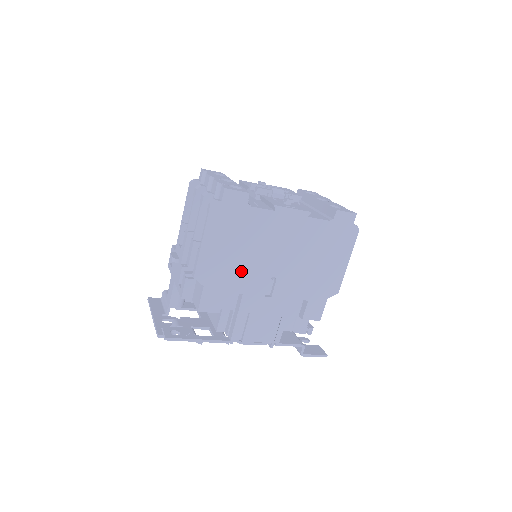
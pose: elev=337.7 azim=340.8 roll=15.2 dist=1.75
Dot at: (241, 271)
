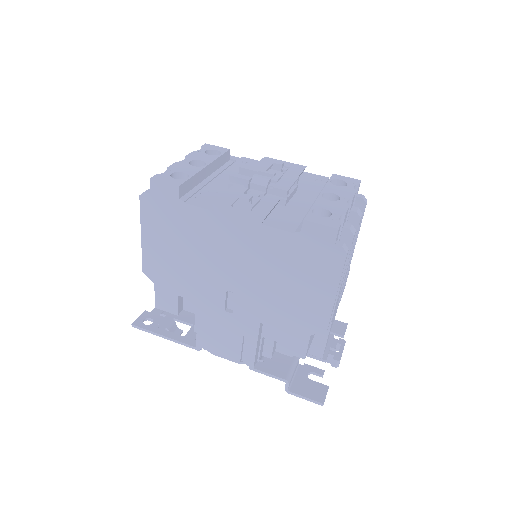
Dot at: (190, 276)
